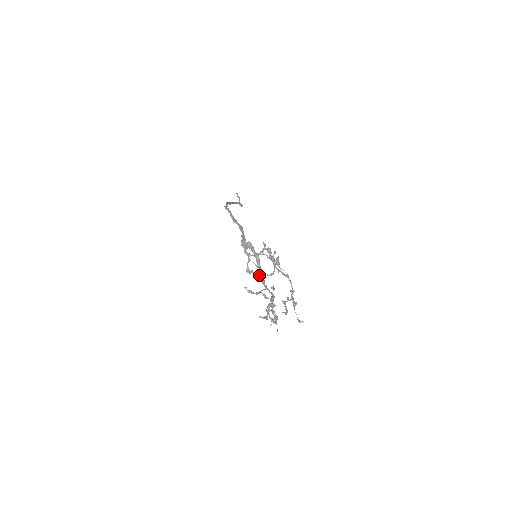
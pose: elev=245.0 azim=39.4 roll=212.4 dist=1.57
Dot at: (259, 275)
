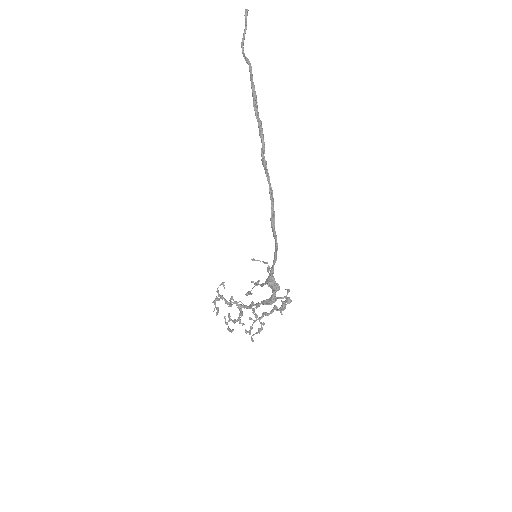
Dot at: (251, 294)
